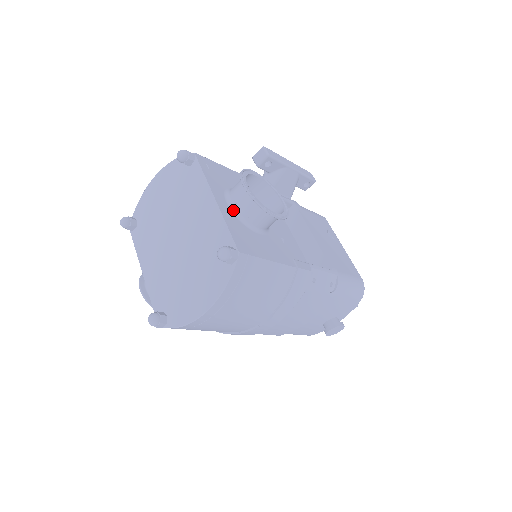
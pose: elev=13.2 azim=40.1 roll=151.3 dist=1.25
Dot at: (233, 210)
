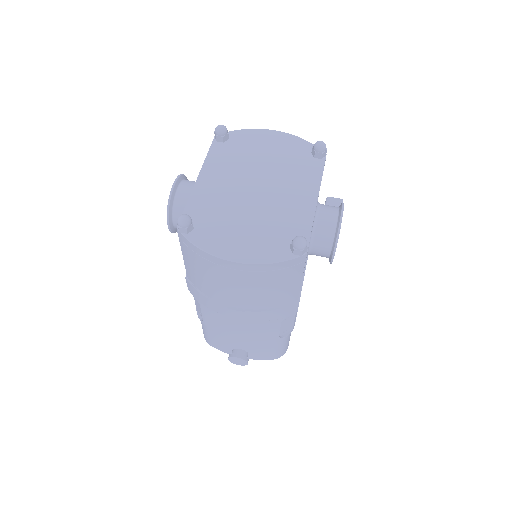
Dot at: (315, 219)
